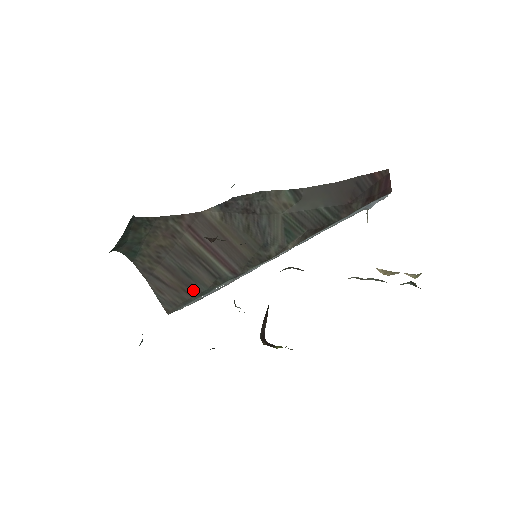
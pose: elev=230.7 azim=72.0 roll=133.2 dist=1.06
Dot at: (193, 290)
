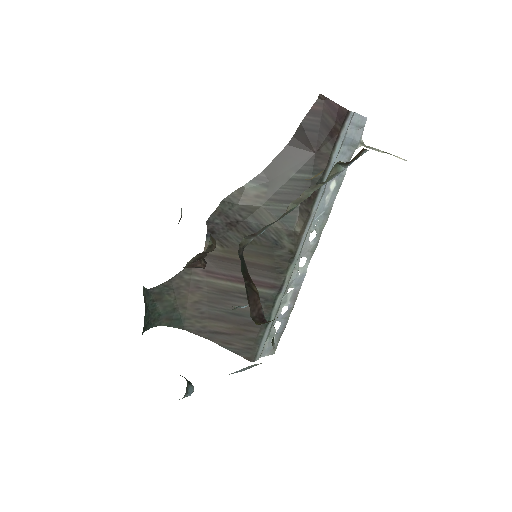
Dot at: (253, 326)
